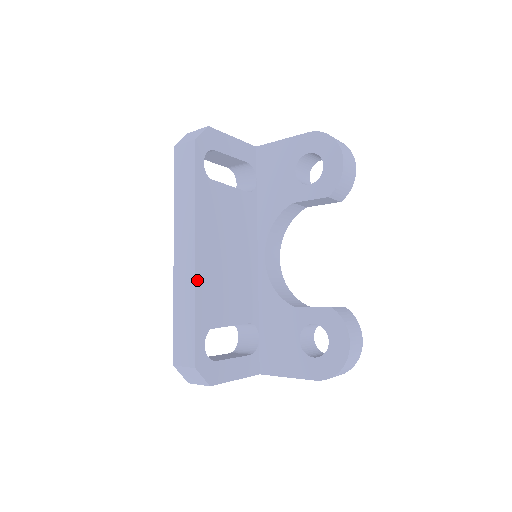
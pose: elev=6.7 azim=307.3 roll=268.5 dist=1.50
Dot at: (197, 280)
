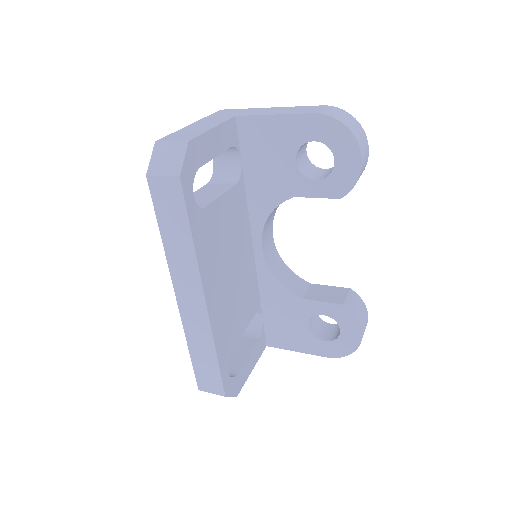
Dot at: (213, 326)
